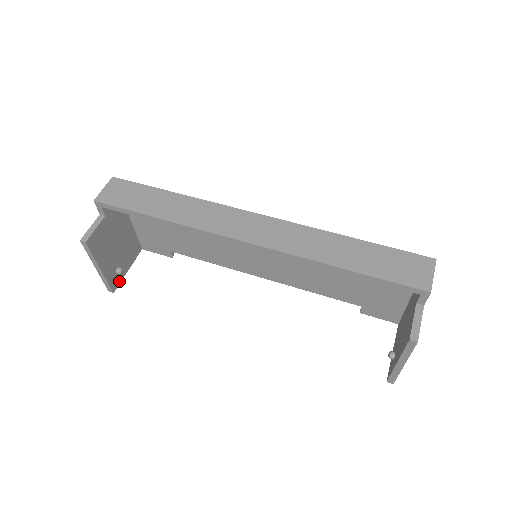
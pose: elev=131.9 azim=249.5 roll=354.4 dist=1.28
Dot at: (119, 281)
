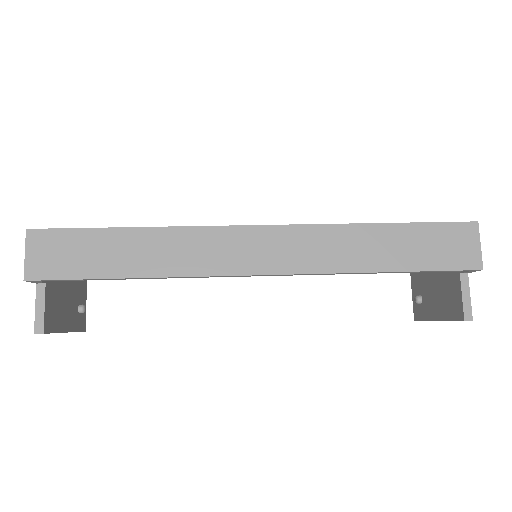
Dot at: (84, 315)
